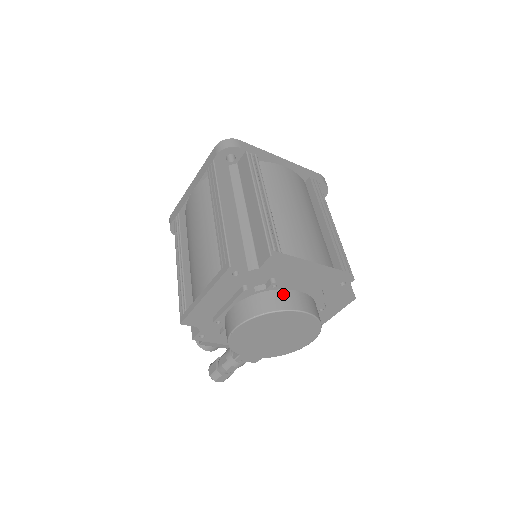
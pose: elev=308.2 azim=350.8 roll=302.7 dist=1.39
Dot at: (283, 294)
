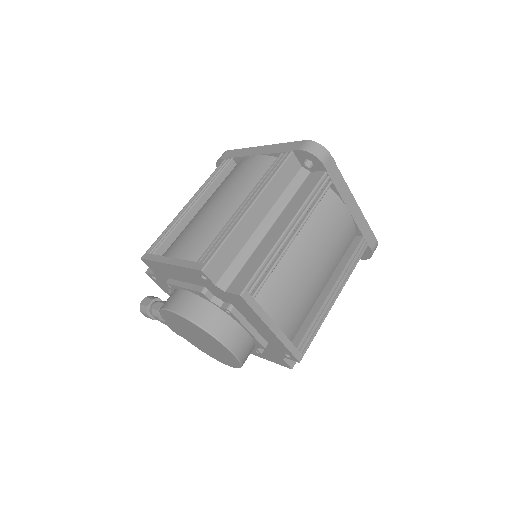
Dot at: (230, 323)
